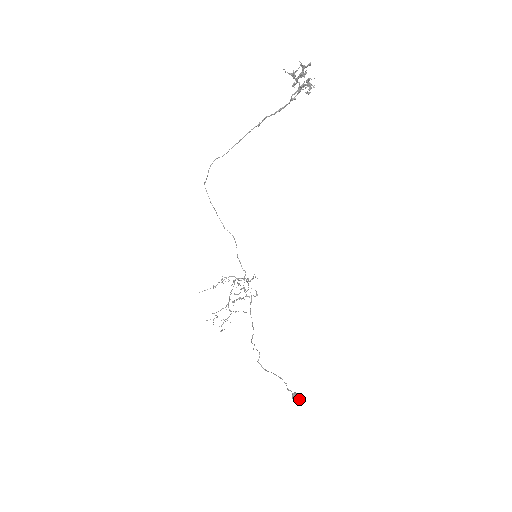
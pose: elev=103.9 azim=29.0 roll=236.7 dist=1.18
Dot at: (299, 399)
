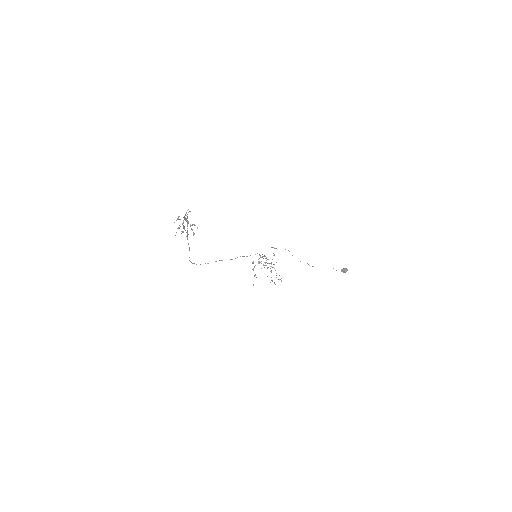
Dot at: occluded
